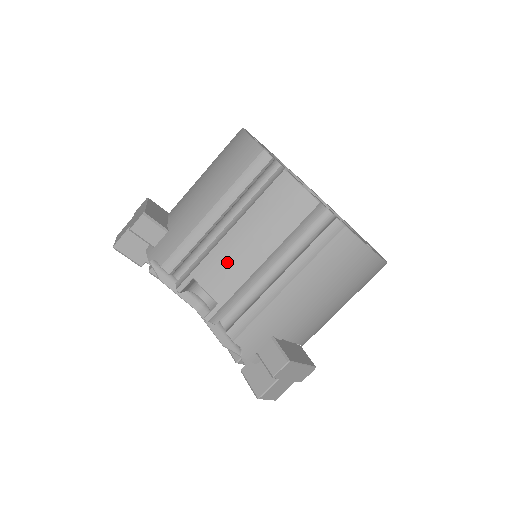
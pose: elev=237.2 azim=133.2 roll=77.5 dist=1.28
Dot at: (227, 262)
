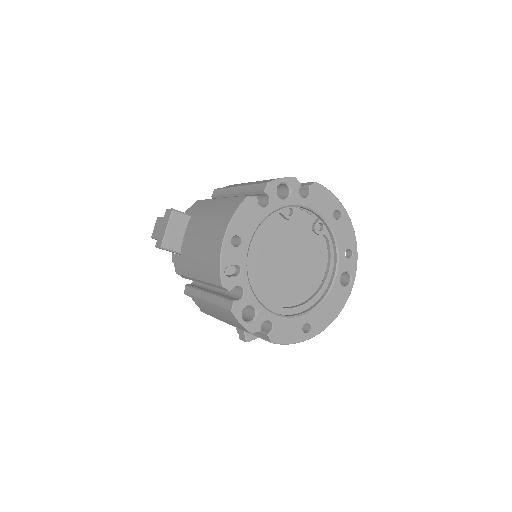
Dot at: (206, 309)
